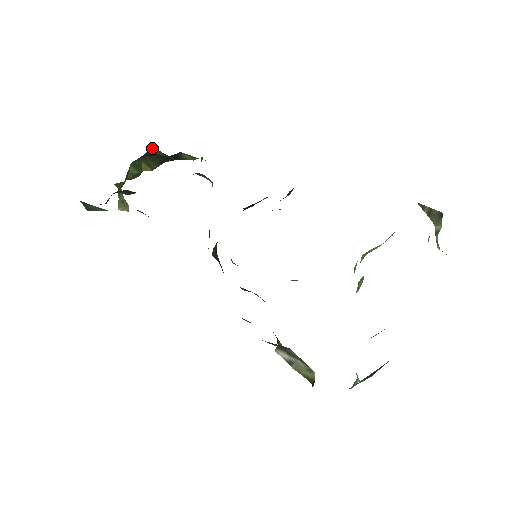
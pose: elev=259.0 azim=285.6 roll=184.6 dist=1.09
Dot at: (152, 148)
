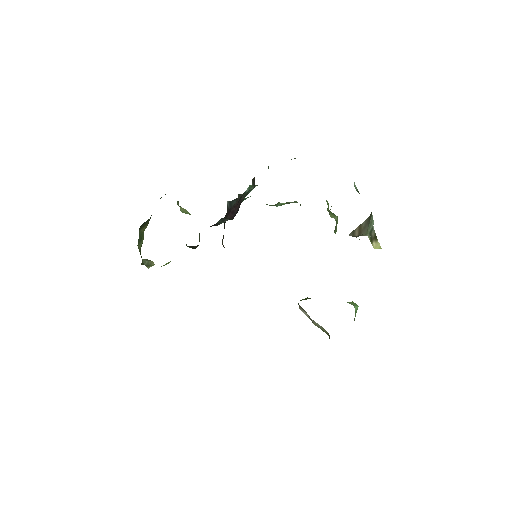
Dot at: occluded
